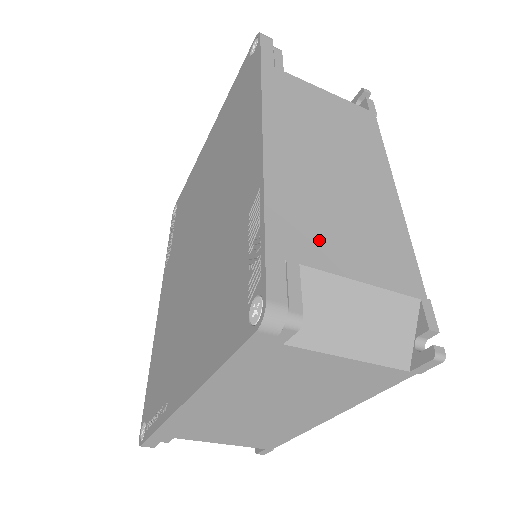
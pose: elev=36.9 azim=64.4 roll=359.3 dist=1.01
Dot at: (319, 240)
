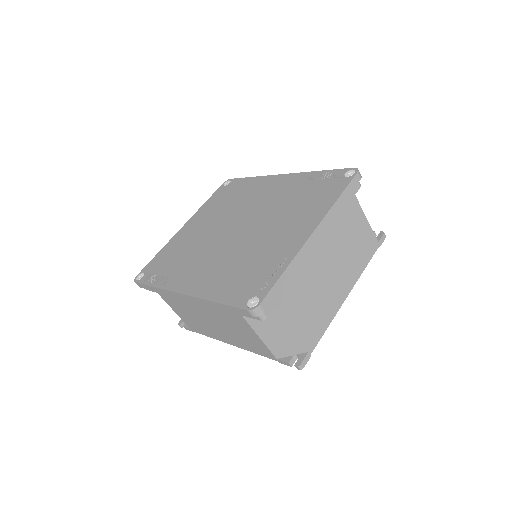
Dot at: occluded
